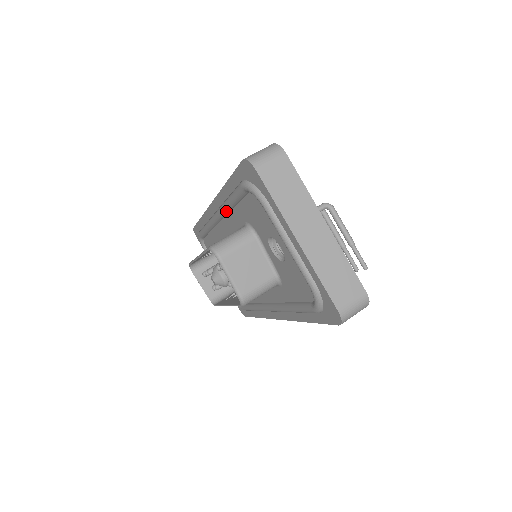
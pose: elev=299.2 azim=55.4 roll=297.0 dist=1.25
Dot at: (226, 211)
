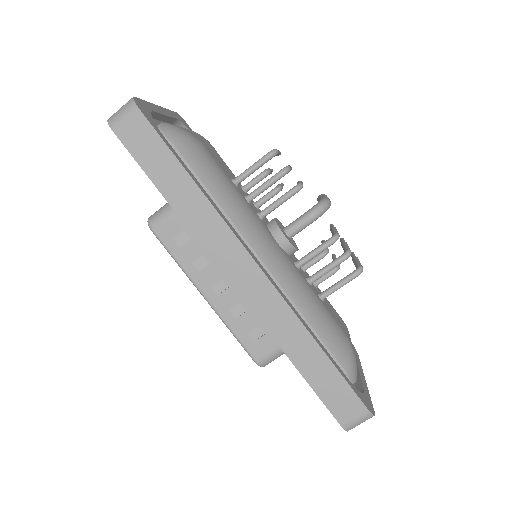
Dot at: occluded
